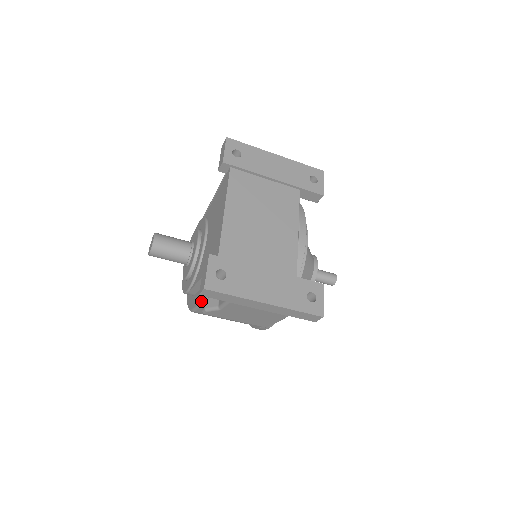
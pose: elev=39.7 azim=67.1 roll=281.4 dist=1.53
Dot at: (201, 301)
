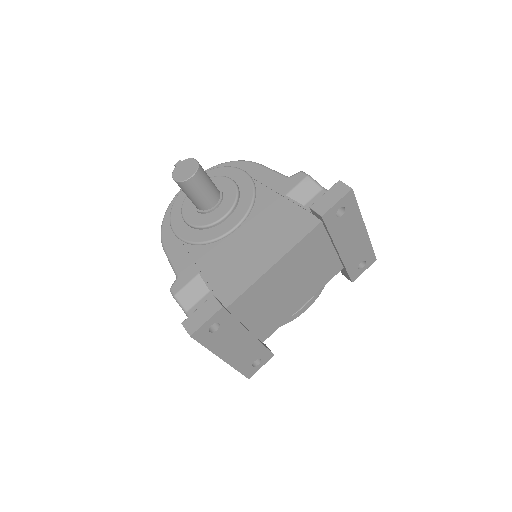
Dot at: (178, 273)
